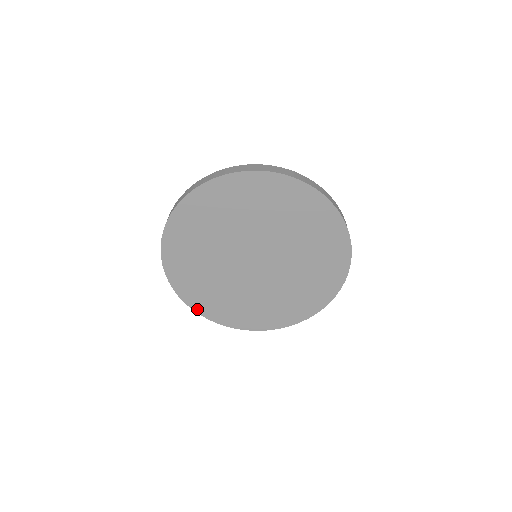
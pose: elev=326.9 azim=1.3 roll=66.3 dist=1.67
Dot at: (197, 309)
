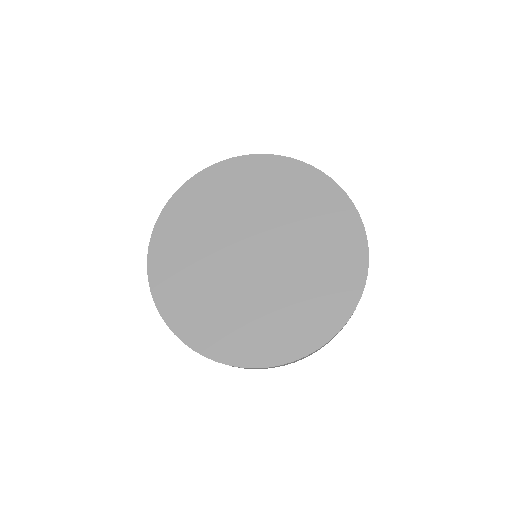
Dot at: (166, 316)
